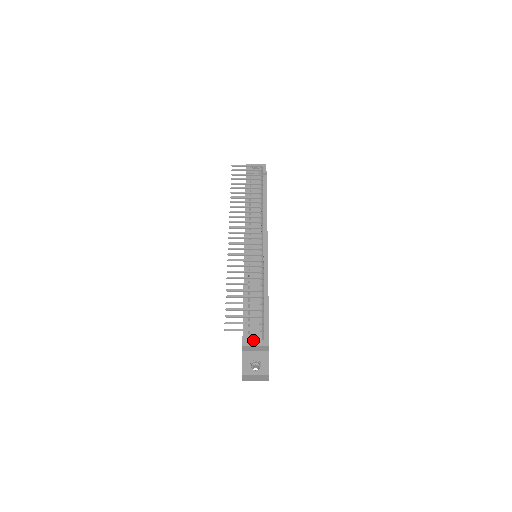
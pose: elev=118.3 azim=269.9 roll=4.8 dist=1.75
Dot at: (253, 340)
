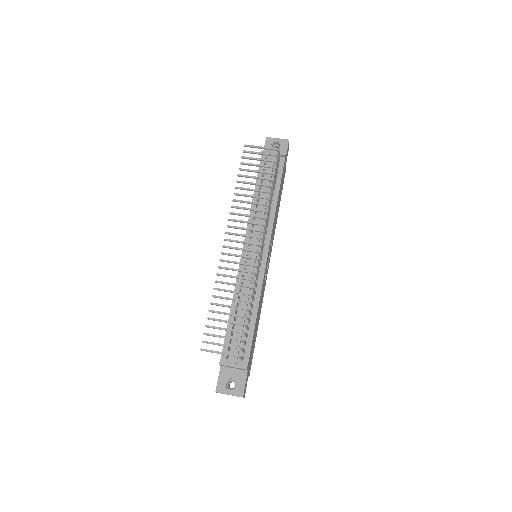
Dot at: (231, 360)
